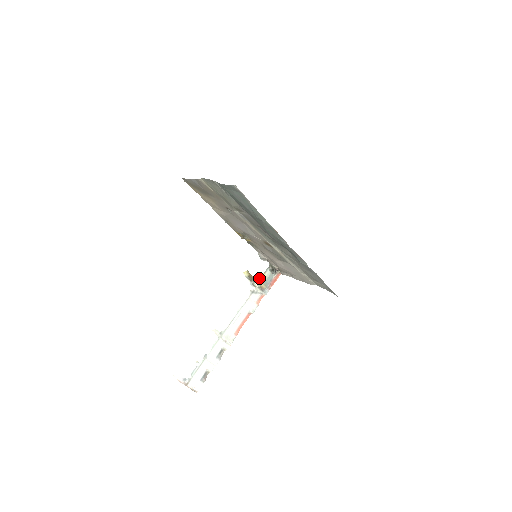
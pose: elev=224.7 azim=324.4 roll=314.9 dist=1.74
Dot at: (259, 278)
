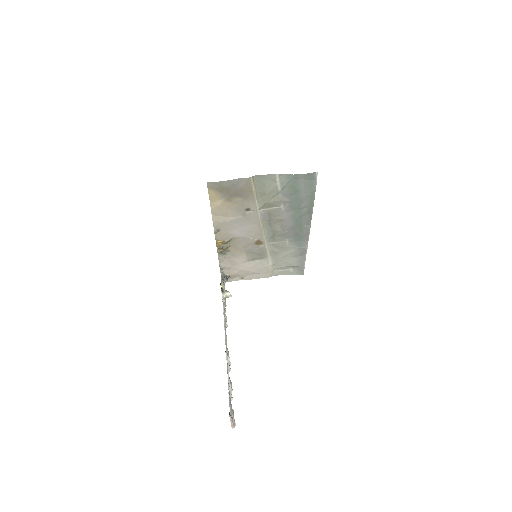
Dot at: occluded
